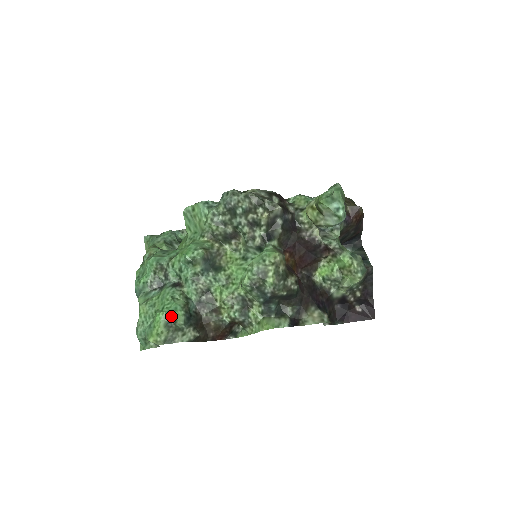
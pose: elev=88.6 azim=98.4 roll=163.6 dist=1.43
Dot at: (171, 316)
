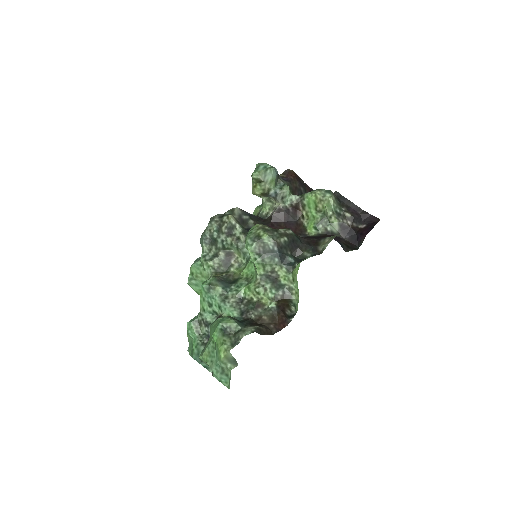
Dot at: (222, 326)
